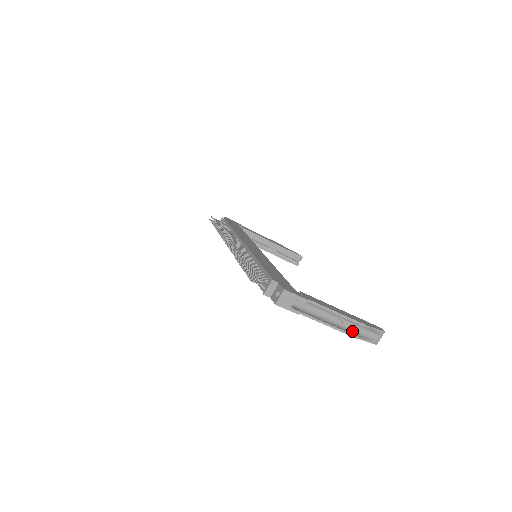
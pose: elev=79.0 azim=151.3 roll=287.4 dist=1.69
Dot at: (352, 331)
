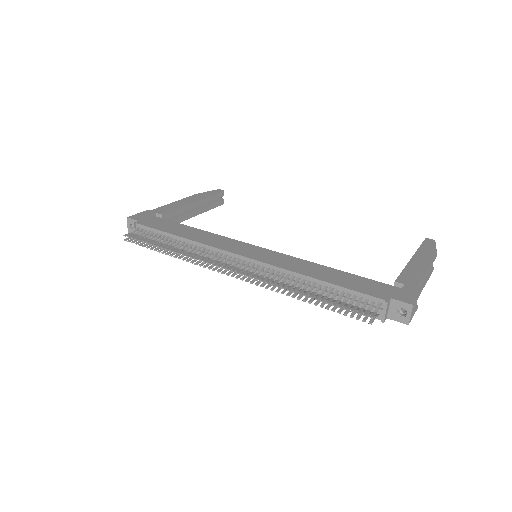
Dot at: occluded
